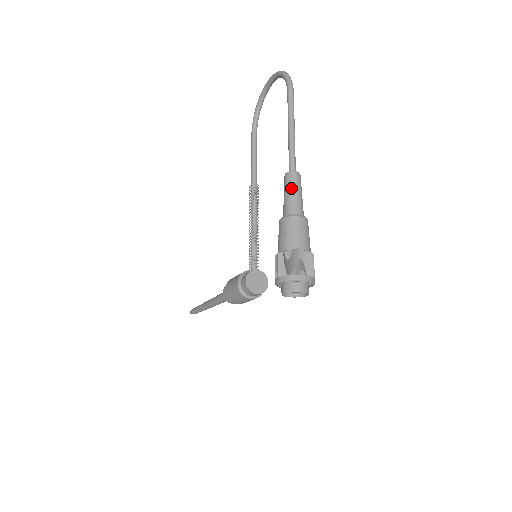
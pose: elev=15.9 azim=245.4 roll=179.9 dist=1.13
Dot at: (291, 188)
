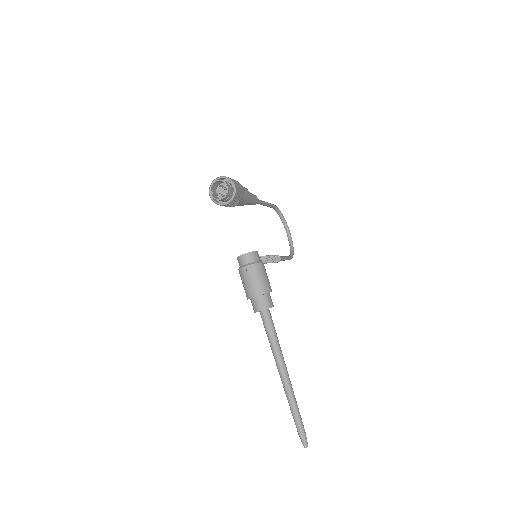
Dot at: occluded
